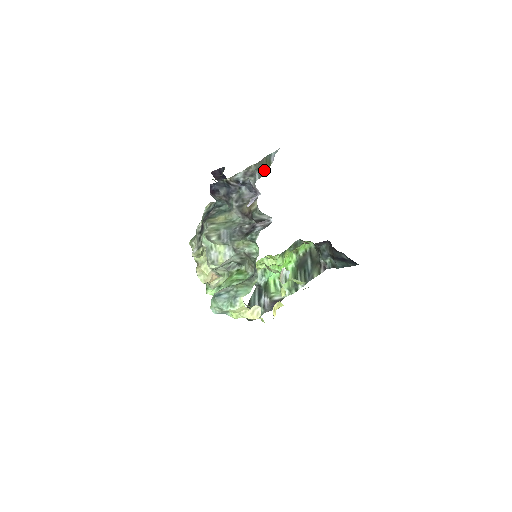
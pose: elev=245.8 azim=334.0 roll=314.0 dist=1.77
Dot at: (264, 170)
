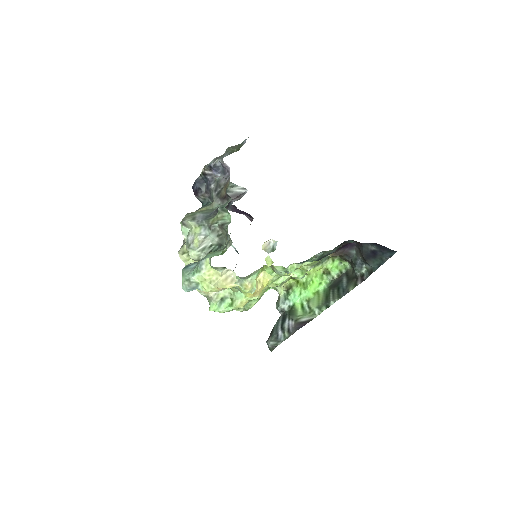
Dot at: (235, 151)
